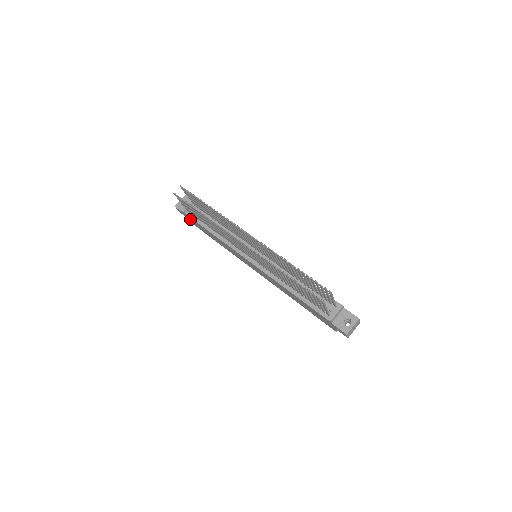
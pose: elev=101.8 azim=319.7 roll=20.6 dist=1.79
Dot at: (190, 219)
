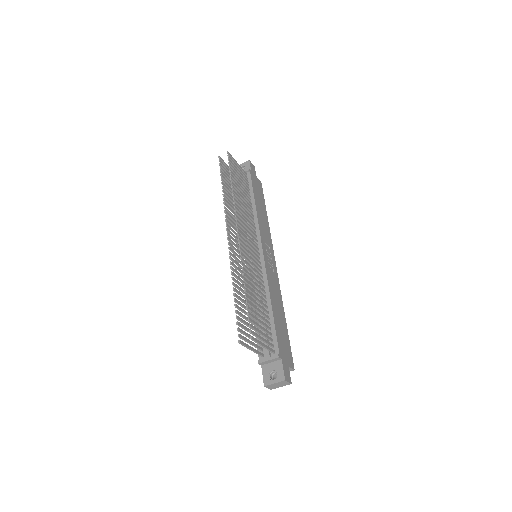
Dot at: occluded
